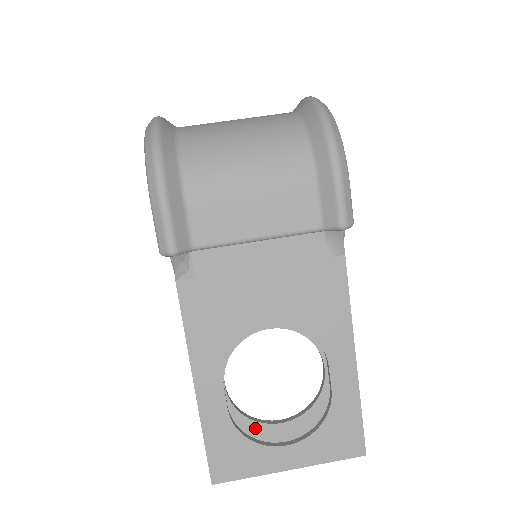
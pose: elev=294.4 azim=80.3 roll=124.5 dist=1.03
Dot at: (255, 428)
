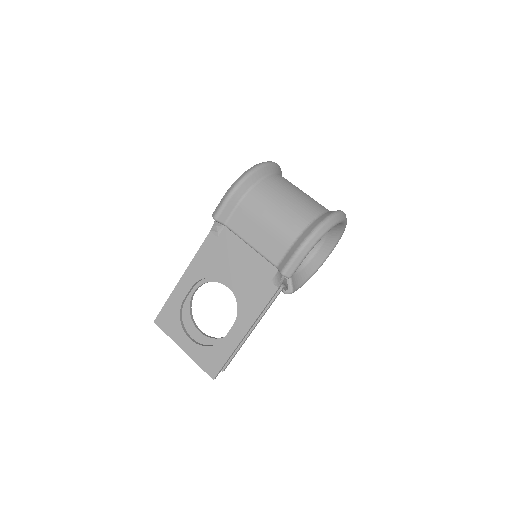
Dot at: (189, 322)
